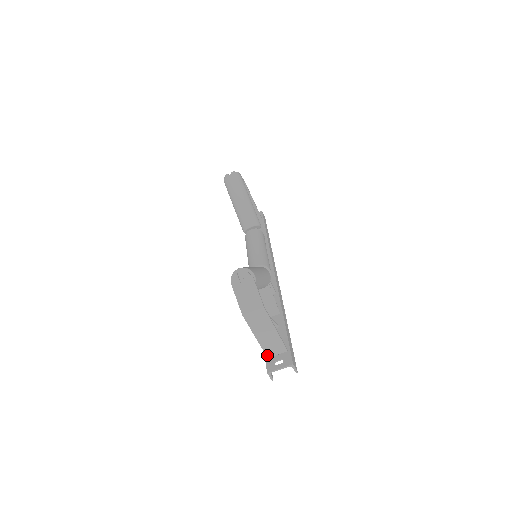
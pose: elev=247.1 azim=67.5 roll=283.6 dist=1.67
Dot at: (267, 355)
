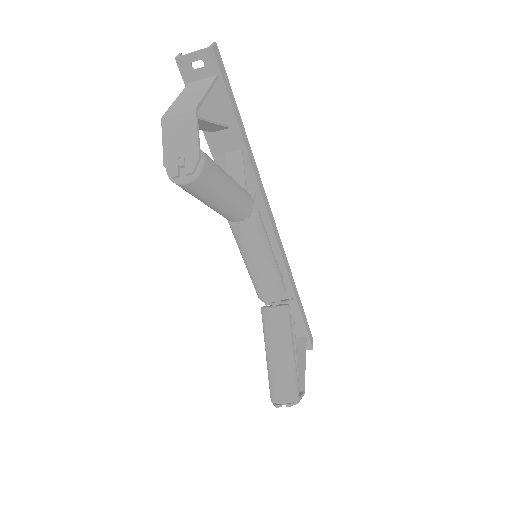
Dot at: occluded
